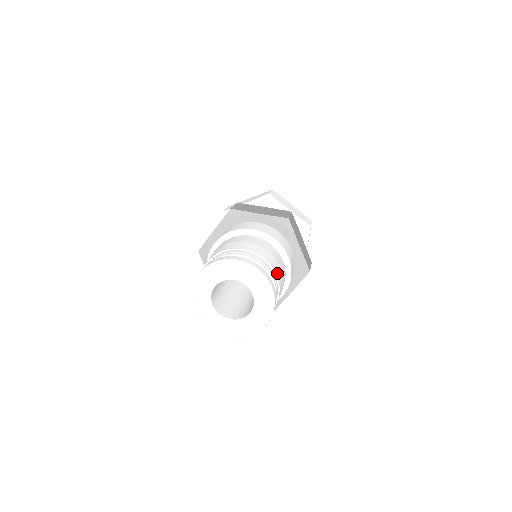
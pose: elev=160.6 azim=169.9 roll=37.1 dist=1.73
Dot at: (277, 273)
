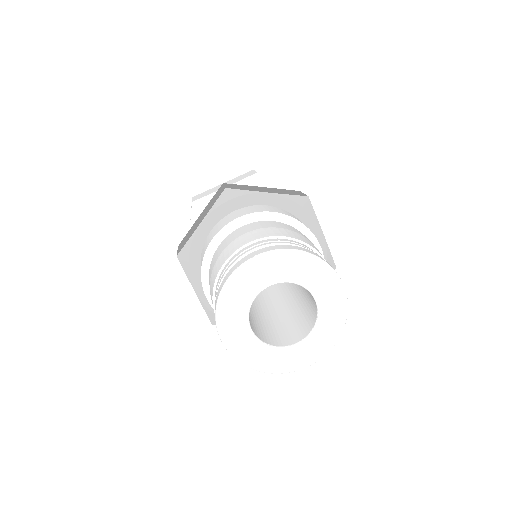
Dot at: occluded
